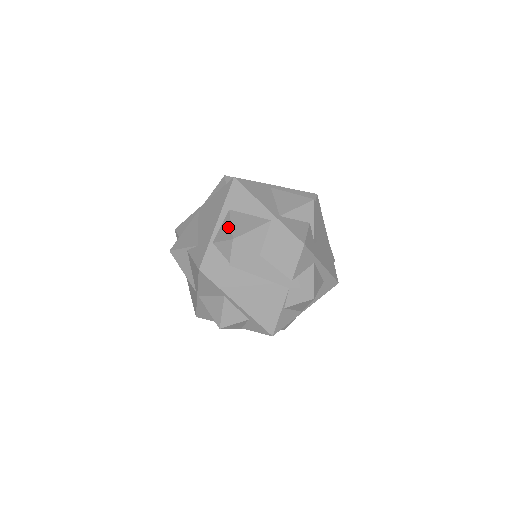
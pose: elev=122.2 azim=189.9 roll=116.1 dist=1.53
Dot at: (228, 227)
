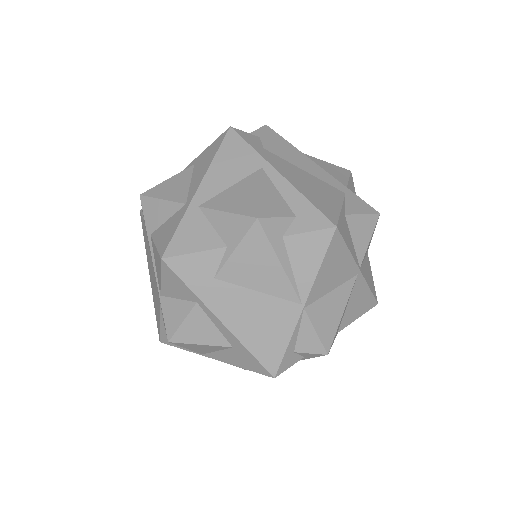
Dot at: (165, 181)
